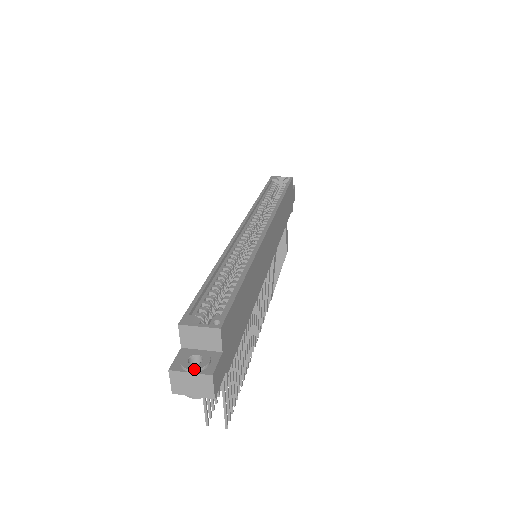
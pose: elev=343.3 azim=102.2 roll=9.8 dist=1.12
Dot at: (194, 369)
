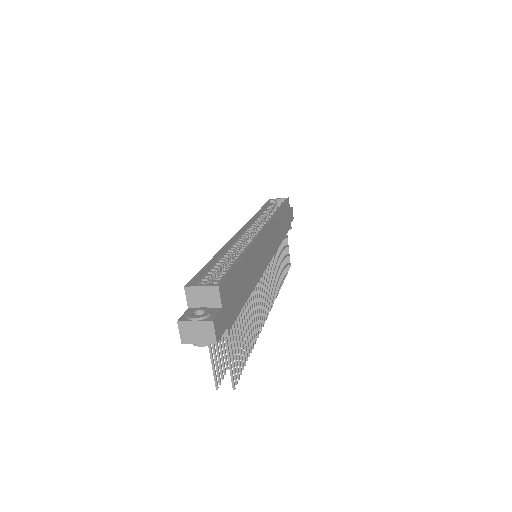
Dot at: (198, 317)
